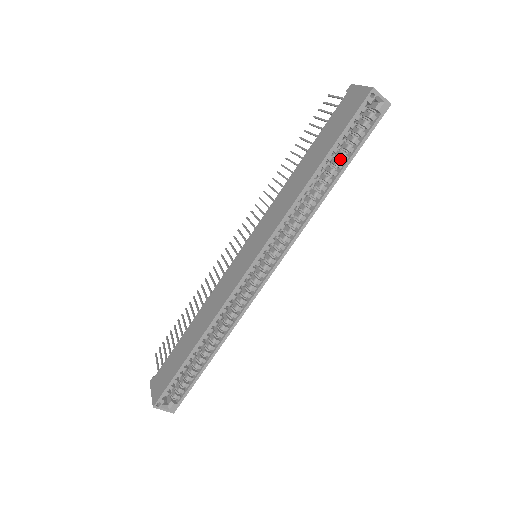
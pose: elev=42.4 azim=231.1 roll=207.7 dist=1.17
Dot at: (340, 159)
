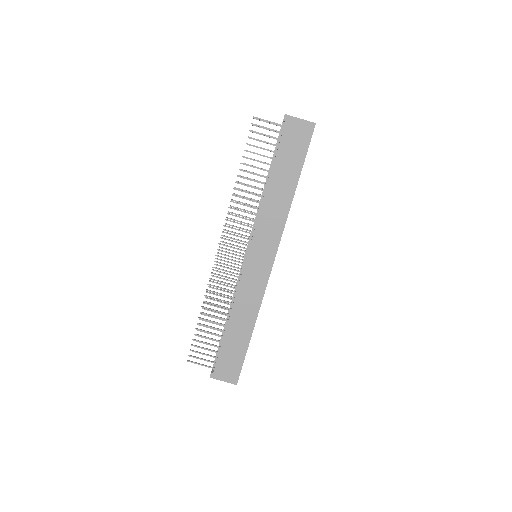
Dot at: occluded
